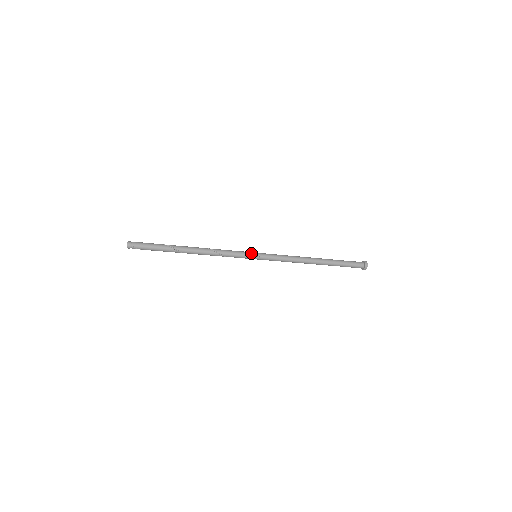
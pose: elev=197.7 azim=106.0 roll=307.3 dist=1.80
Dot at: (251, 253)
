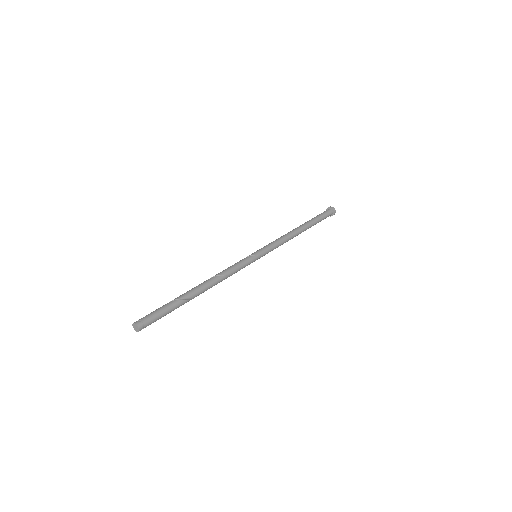
Dot at: (253, 256)
